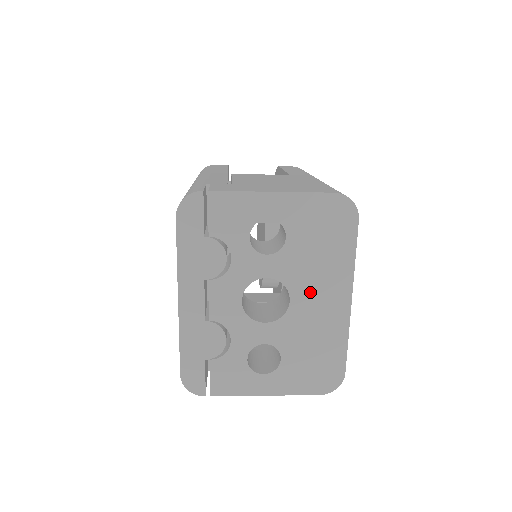
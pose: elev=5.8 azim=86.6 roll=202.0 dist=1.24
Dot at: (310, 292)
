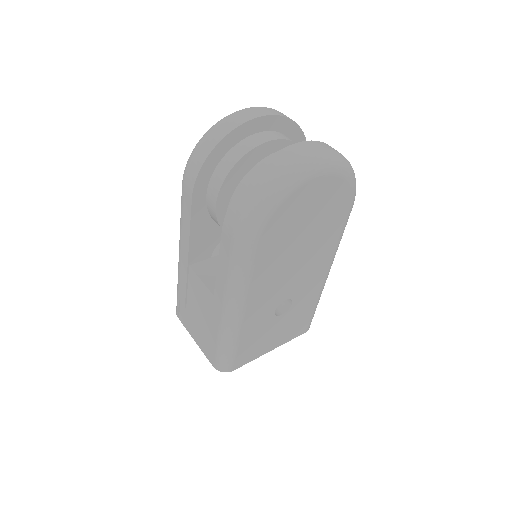
Dot at: occluded
